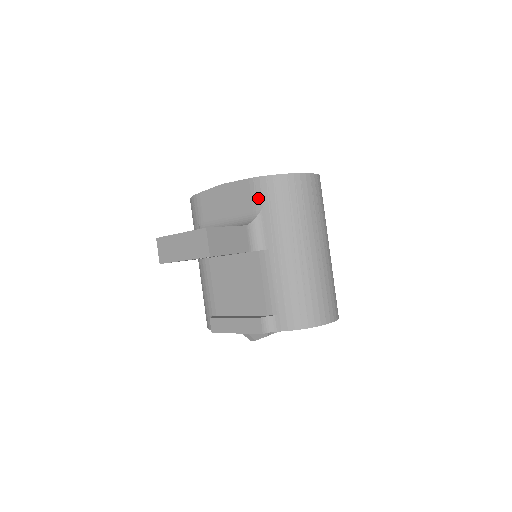
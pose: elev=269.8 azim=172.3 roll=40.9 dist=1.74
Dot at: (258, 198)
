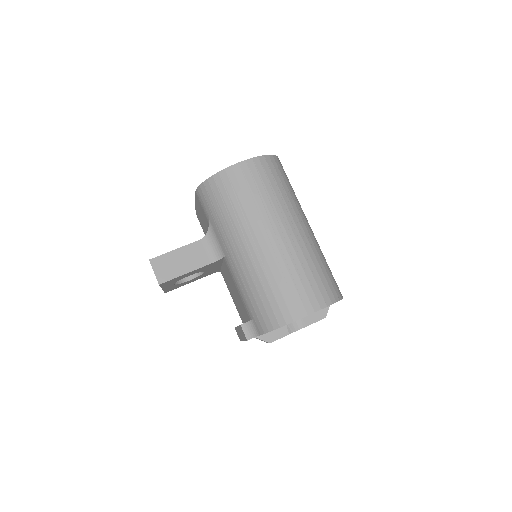
Dot at: (204, 209)
